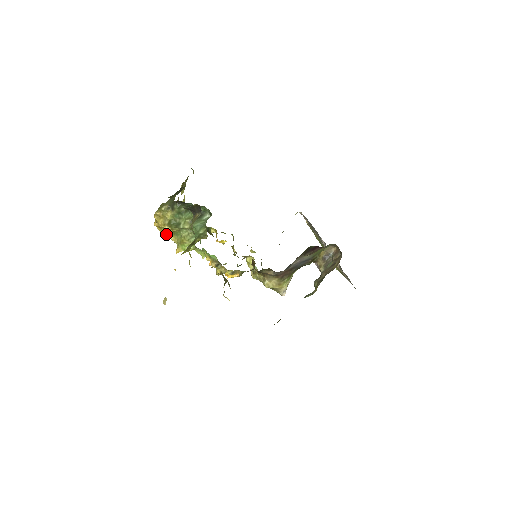
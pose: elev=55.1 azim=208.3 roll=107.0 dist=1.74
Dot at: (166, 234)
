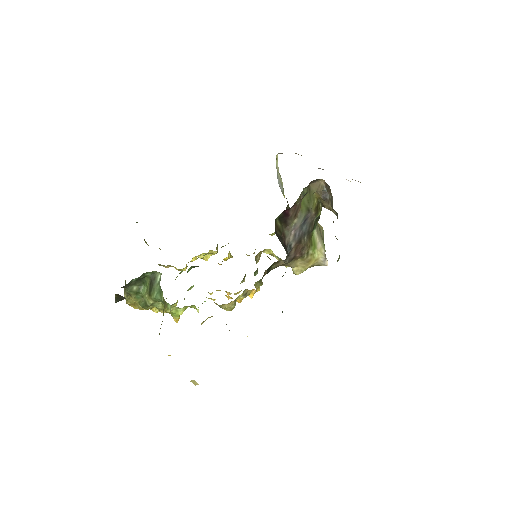
Dot at: (156, 311)
